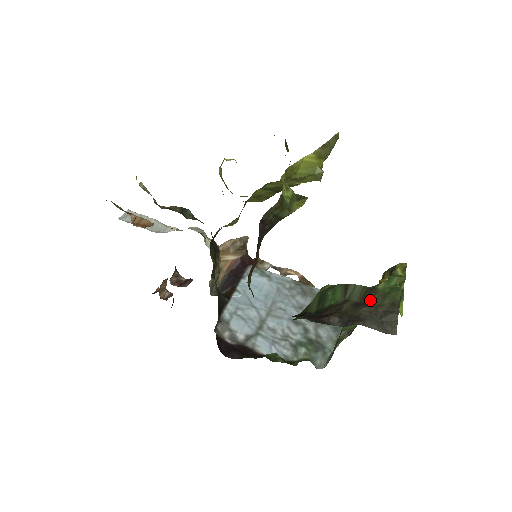
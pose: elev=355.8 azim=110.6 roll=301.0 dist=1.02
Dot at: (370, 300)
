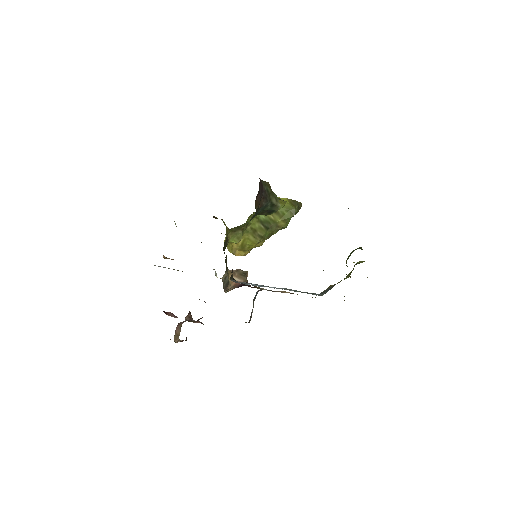
Dot at: occluded
